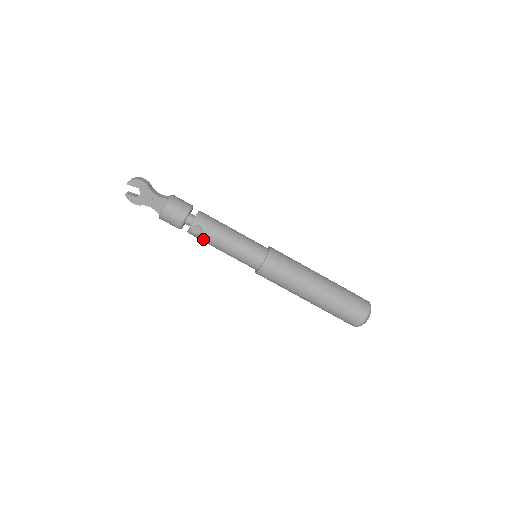
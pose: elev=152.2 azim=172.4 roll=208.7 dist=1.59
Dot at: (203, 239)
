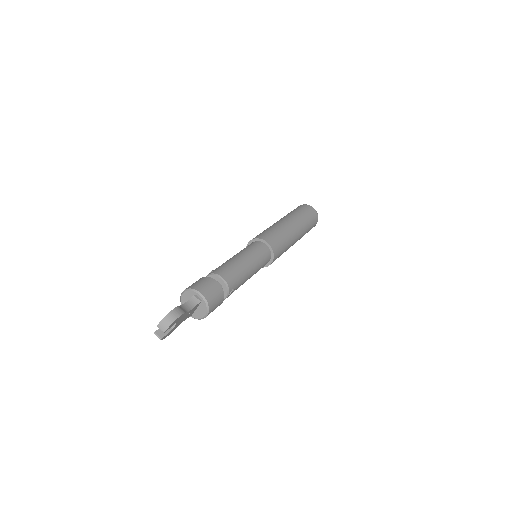
Dot at: occluded
